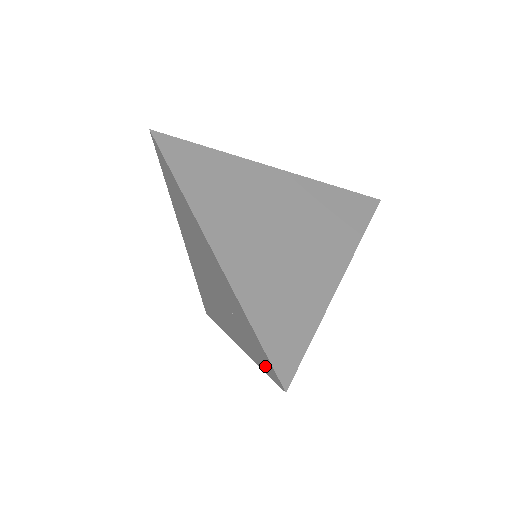
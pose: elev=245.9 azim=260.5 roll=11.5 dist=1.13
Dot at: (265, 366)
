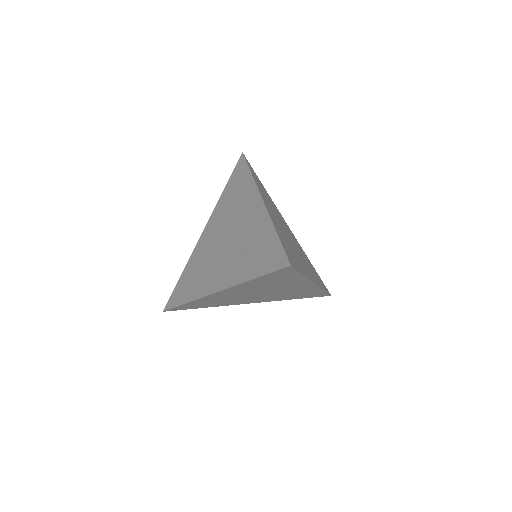
Dot at: (269, 265)
